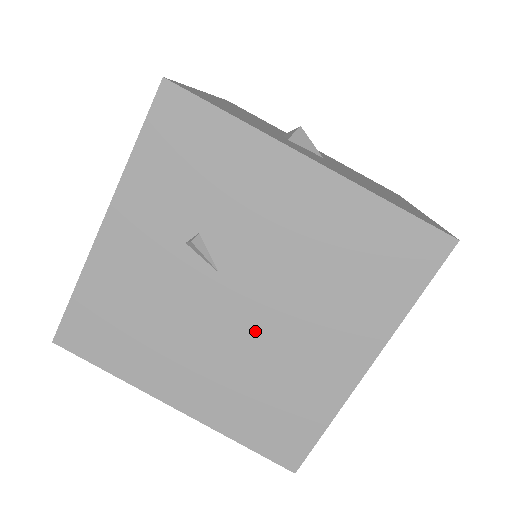
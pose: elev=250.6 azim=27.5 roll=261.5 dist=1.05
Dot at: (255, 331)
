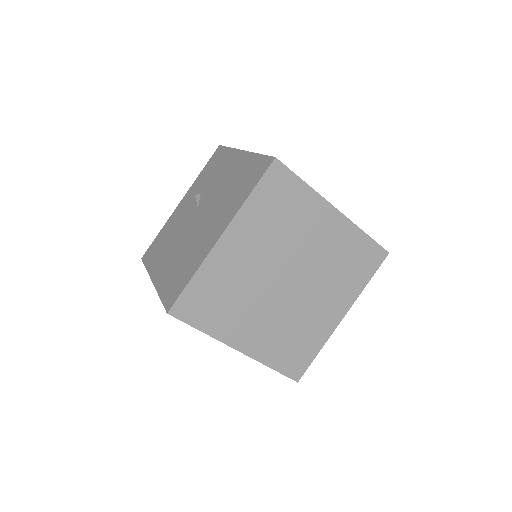
Dot at: (195, 231)
